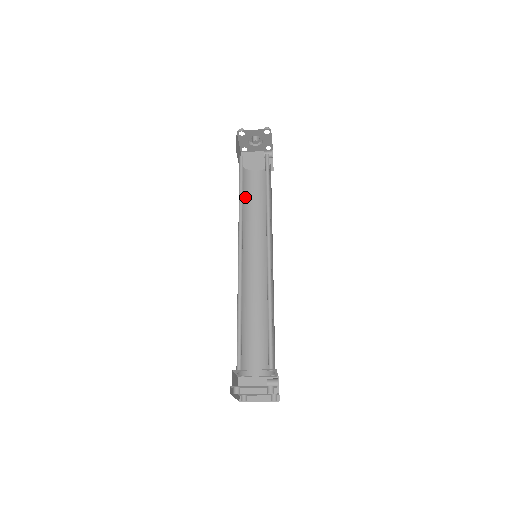
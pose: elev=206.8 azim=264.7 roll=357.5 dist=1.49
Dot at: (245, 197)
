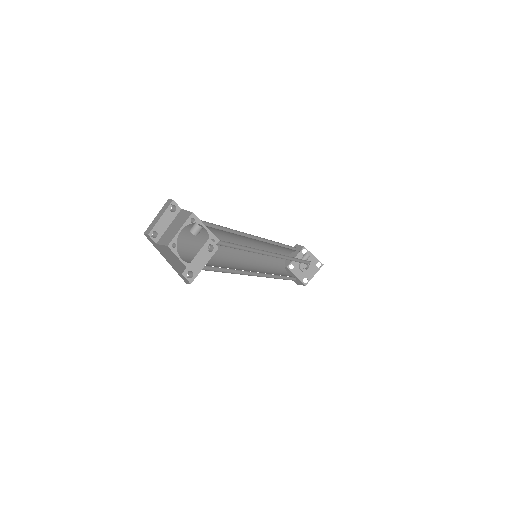
Dot at: (285, 276)
